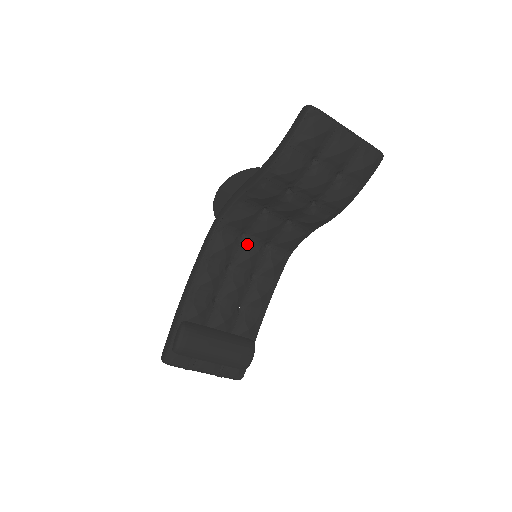
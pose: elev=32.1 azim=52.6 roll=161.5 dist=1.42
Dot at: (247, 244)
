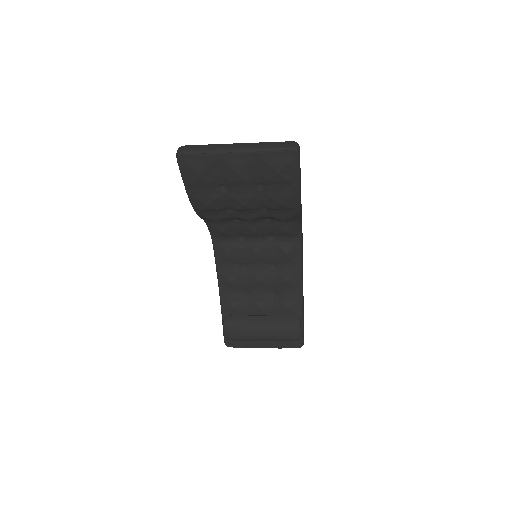
Dot at: (249, 244)
